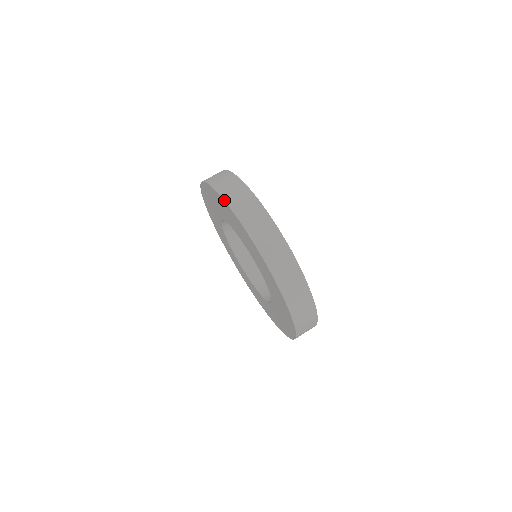
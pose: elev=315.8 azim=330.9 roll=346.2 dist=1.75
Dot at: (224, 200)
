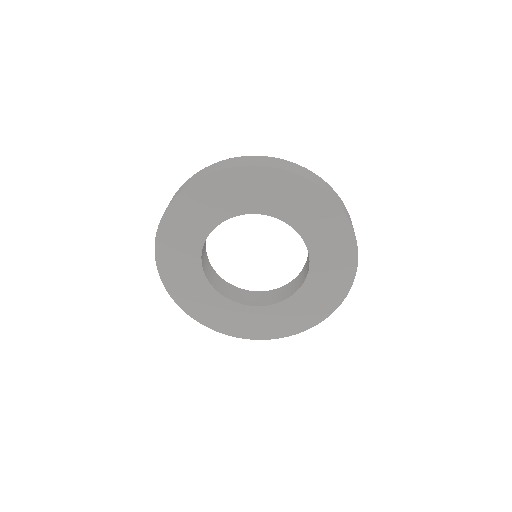
Dot at: (267, 166)
